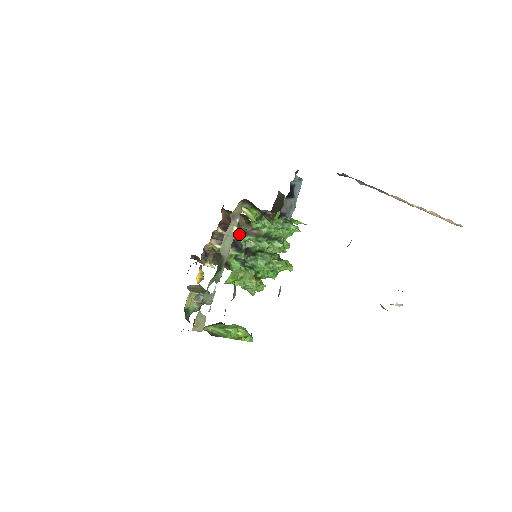
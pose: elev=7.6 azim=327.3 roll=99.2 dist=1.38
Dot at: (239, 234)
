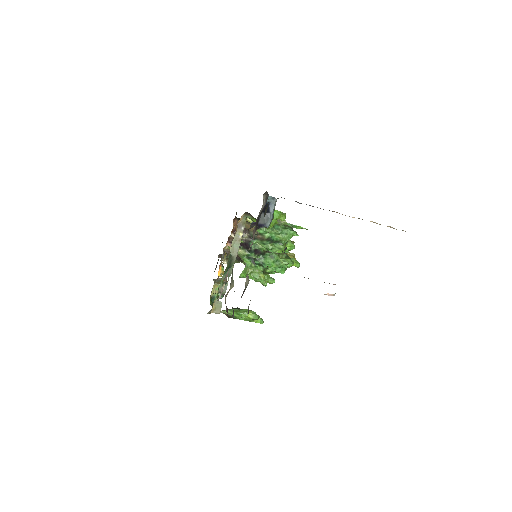
Dot at: (249, 238)
